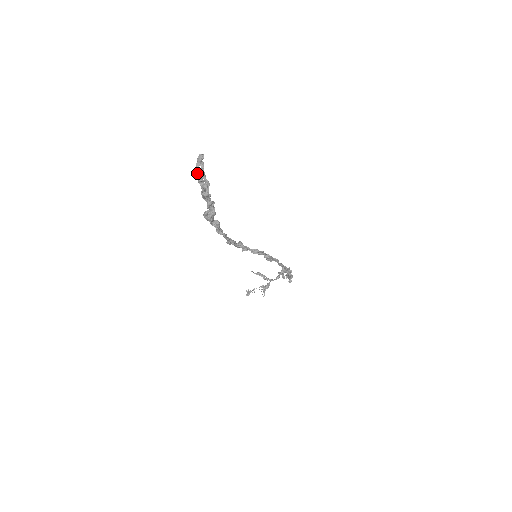
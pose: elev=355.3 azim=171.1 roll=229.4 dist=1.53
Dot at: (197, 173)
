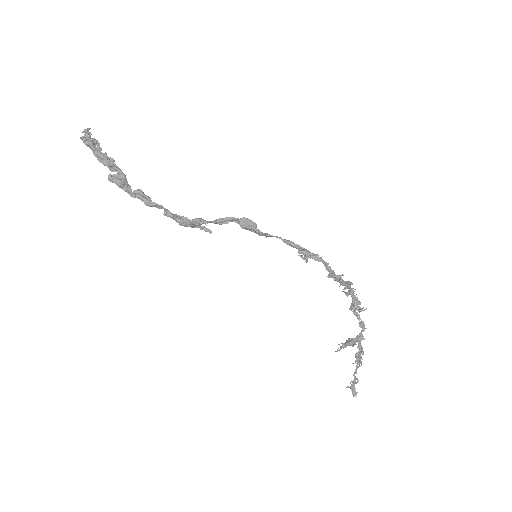
Dot at: (81, 138)
